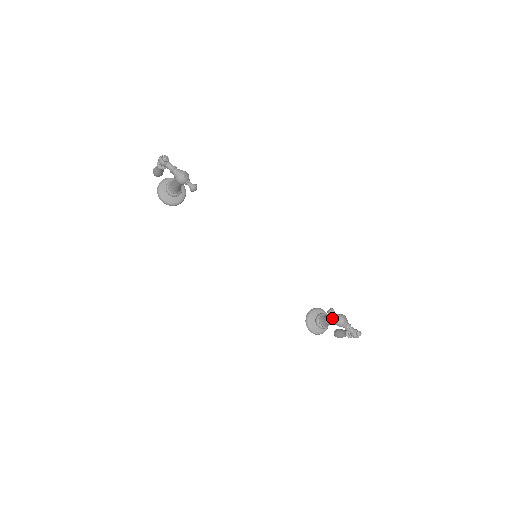
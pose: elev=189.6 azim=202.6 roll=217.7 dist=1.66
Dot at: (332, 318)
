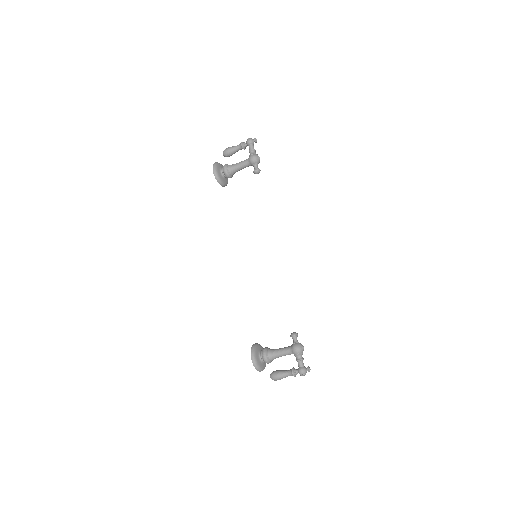
Dot at: (288, 346)
